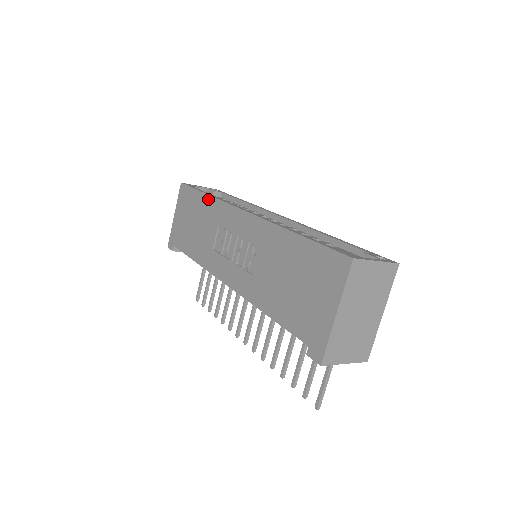
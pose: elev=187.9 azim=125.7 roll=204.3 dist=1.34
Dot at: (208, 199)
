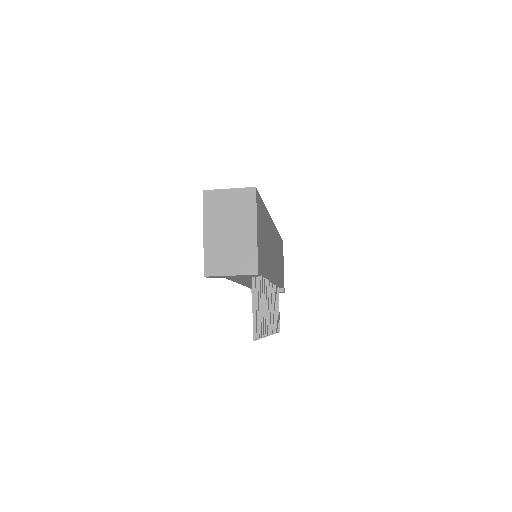
Dot at: occluded
